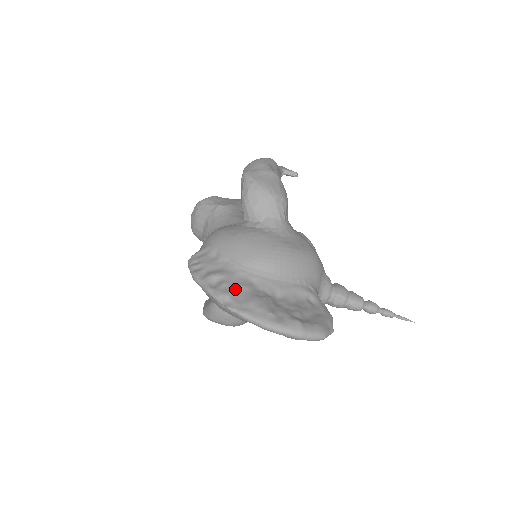
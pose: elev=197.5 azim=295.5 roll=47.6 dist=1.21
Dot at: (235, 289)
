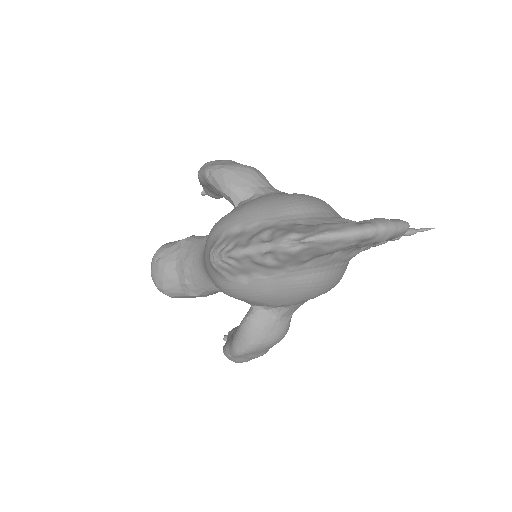
Dot at: (293, 229)
